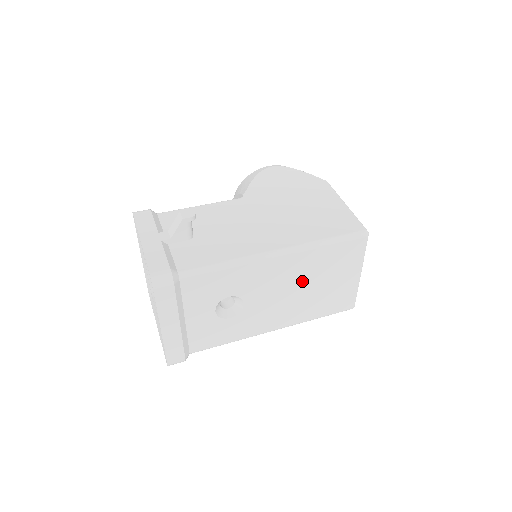
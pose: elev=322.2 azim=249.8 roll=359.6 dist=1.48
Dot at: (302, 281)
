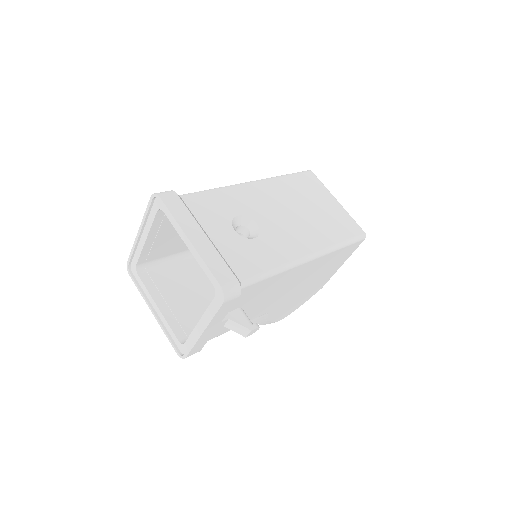
Dot at: (293, 205)
